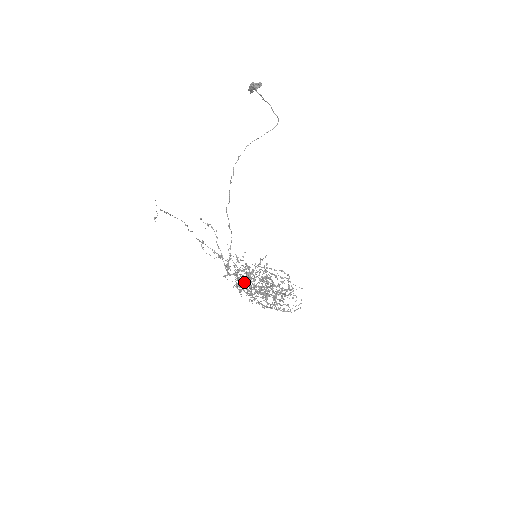
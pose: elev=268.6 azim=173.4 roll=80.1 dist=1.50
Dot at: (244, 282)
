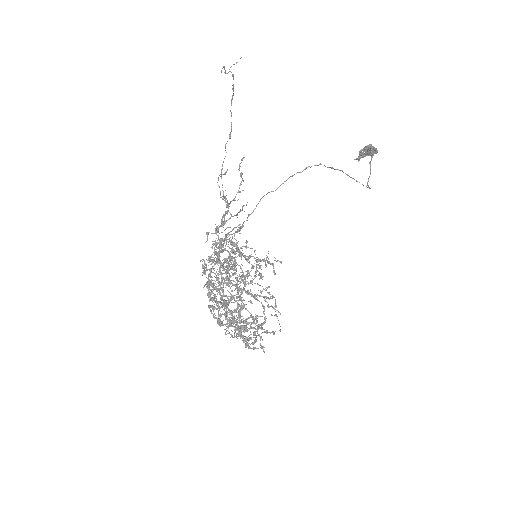
Dot at: (221, 262)
